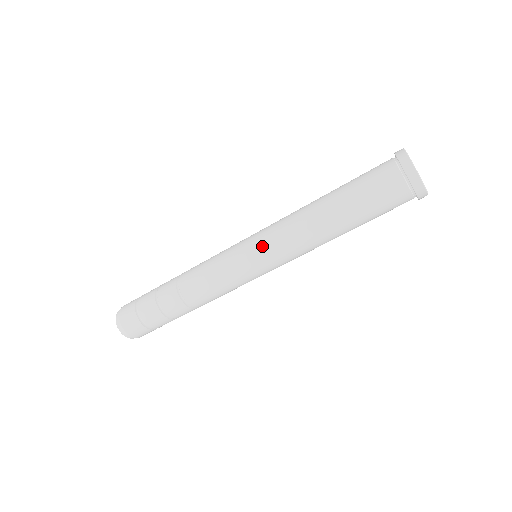
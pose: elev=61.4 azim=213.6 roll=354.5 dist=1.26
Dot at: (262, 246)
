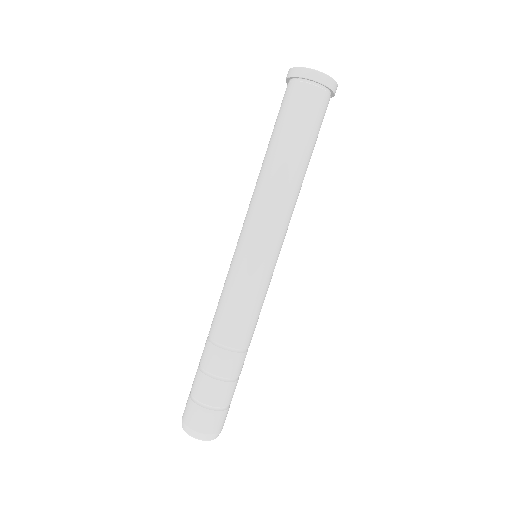
Dot at: (250, 235)
